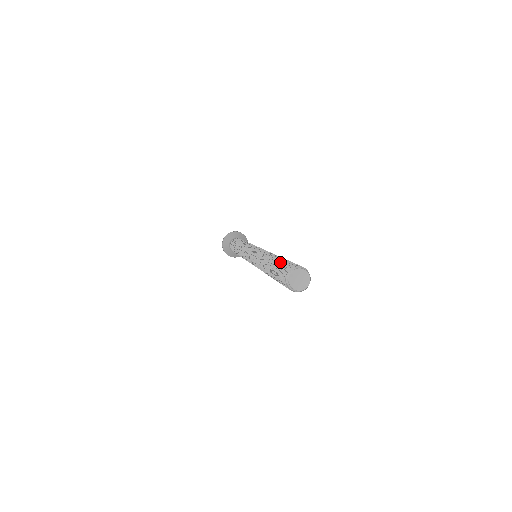
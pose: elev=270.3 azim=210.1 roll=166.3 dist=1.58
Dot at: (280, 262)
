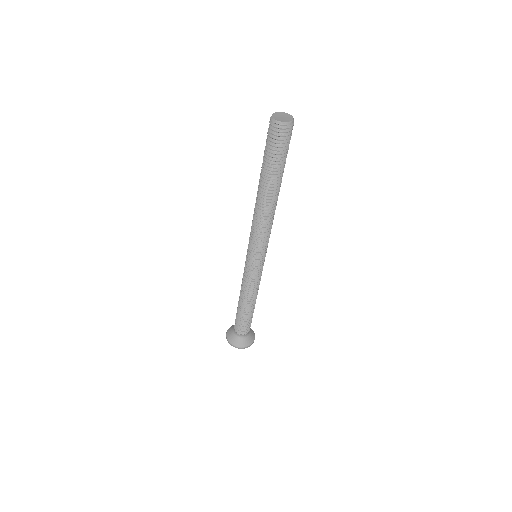
Dot at: (264, 153)
